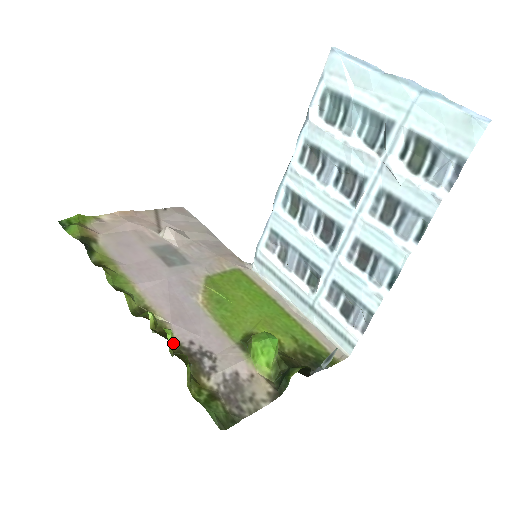
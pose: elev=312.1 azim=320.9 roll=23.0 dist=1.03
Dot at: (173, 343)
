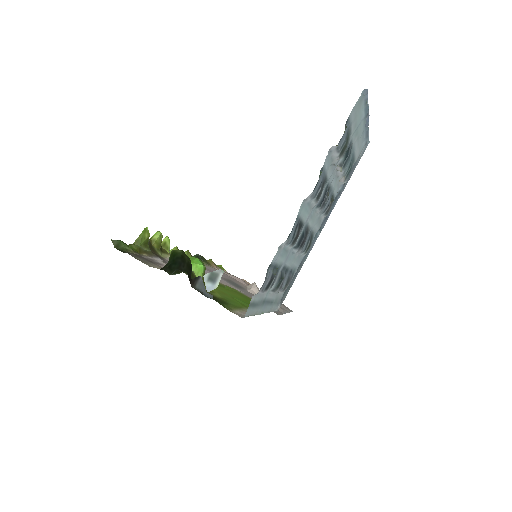
Dot at: (156, 238)
